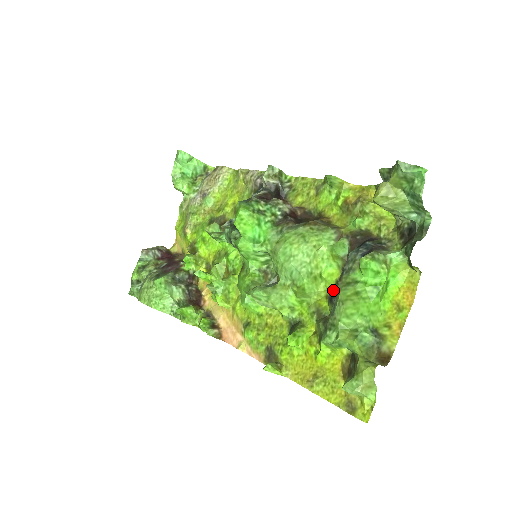
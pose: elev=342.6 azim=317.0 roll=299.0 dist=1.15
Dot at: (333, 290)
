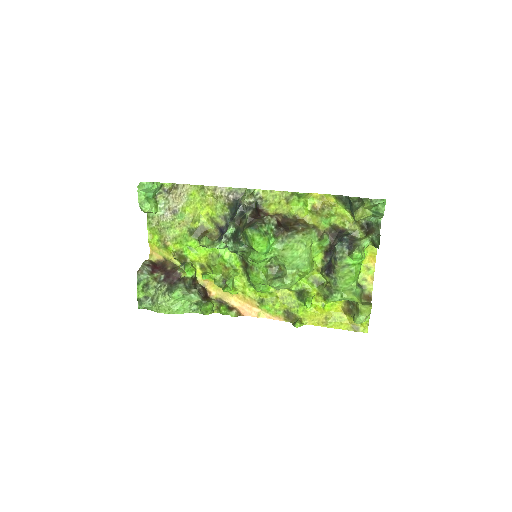
Dot at: (321, 266)
